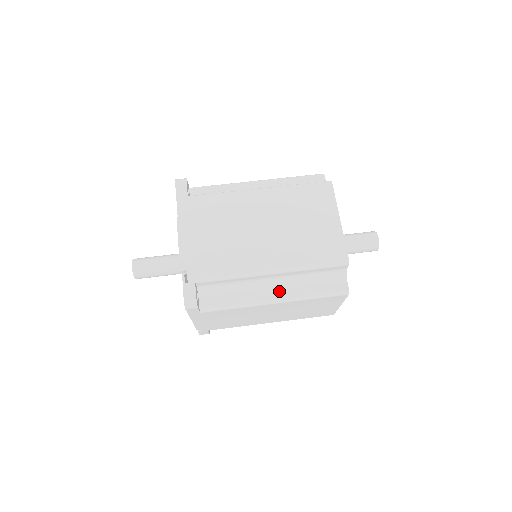
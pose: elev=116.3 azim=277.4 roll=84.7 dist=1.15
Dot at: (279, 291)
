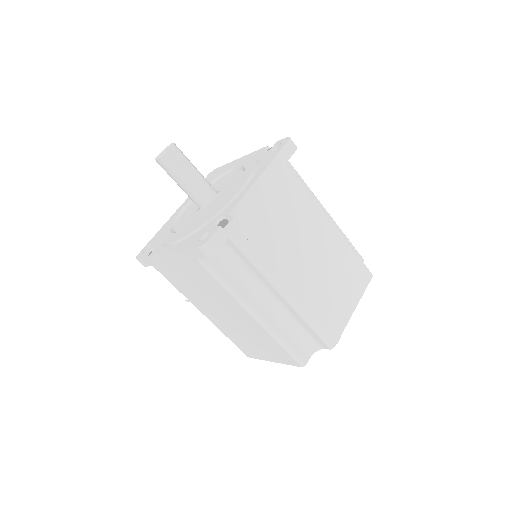
Dot at: (266, 311)
